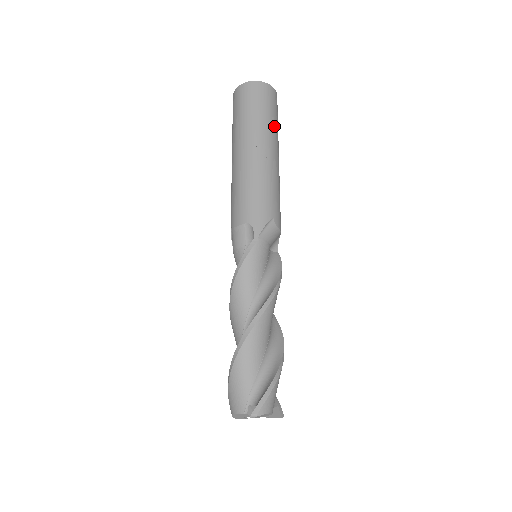
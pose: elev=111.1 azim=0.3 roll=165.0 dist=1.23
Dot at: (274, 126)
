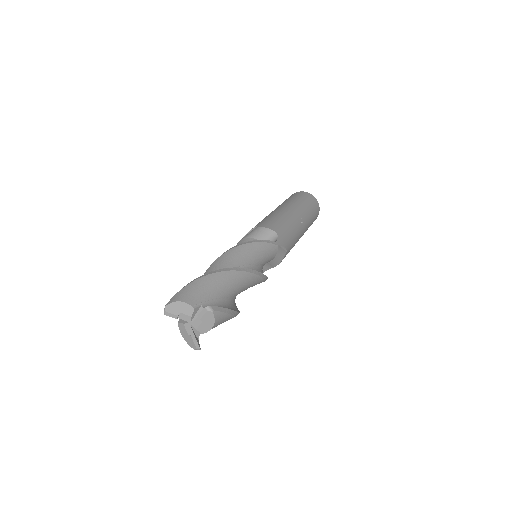
Dot at: occluded
